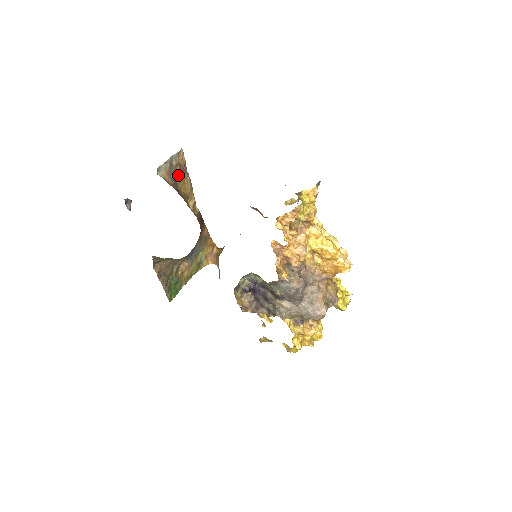
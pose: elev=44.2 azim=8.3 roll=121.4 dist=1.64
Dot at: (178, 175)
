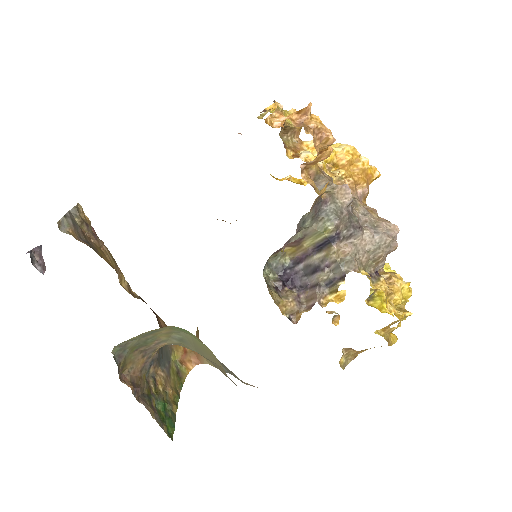
Dot at: (89, 240)
